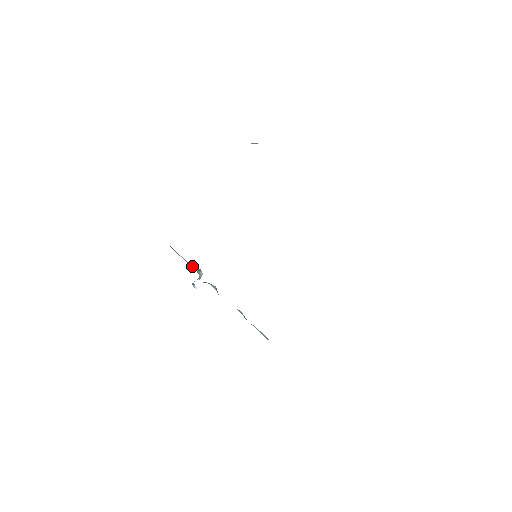
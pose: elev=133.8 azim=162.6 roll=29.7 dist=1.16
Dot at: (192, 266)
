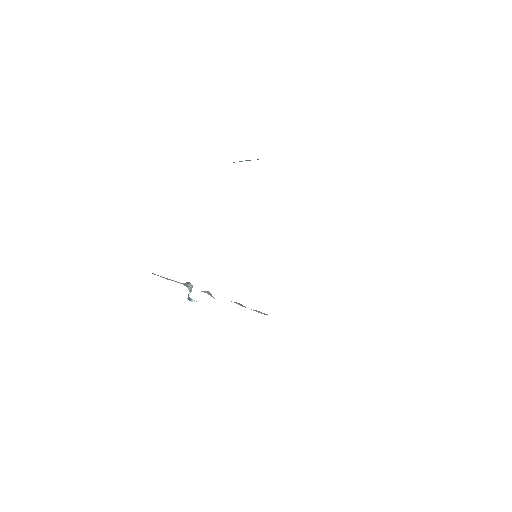
Dot at: occluded
